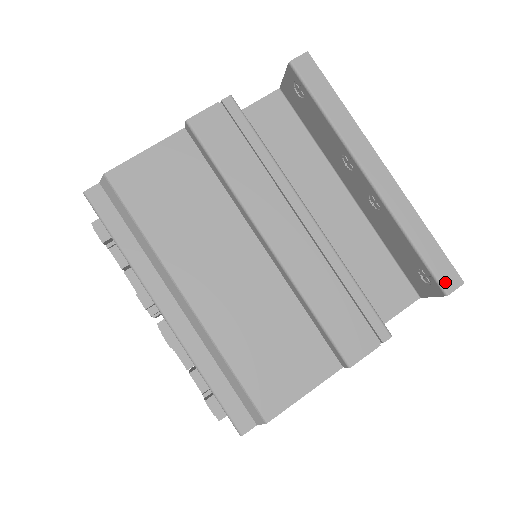
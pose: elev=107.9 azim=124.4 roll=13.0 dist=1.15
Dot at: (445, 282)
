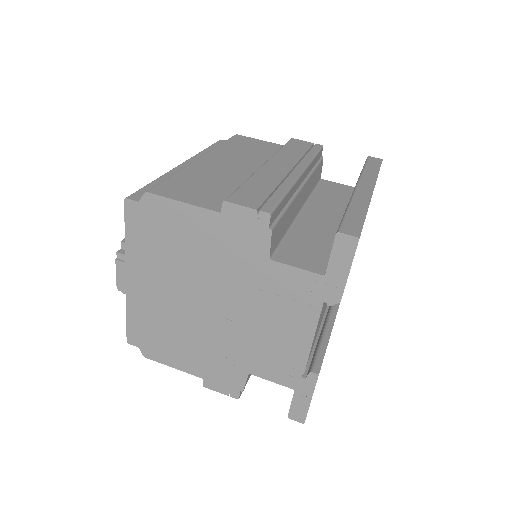
Dot at: (345, 228)
